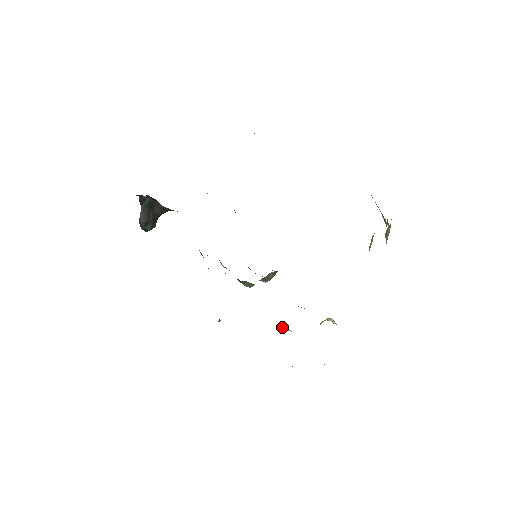
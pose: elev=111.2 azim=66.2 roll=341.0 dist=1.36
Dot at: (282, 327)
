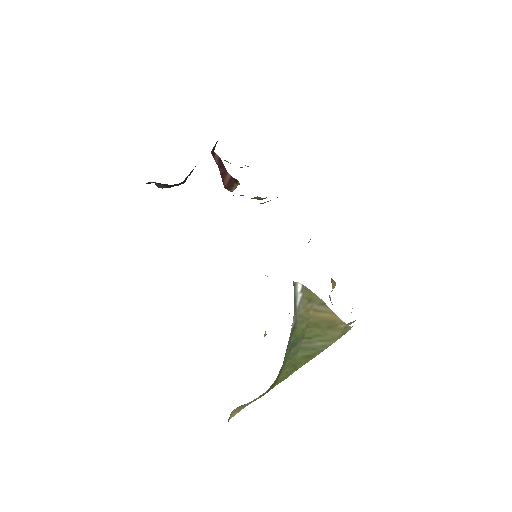
Dot at: occluded
